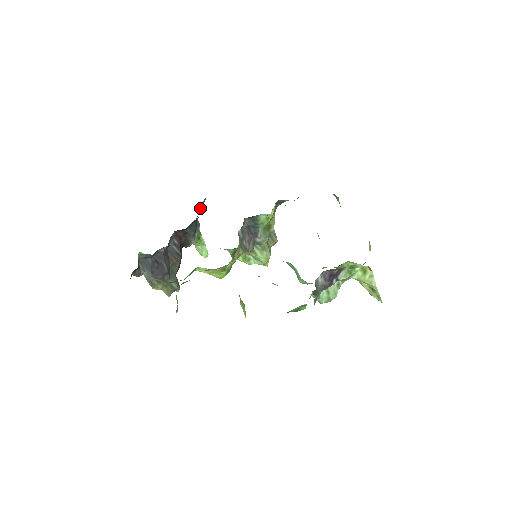
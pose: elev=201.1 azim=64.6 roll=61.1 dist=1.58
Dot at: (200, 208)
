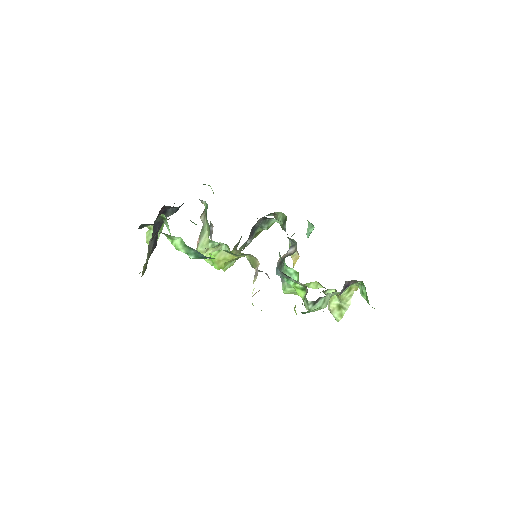
Dot at: occluded
